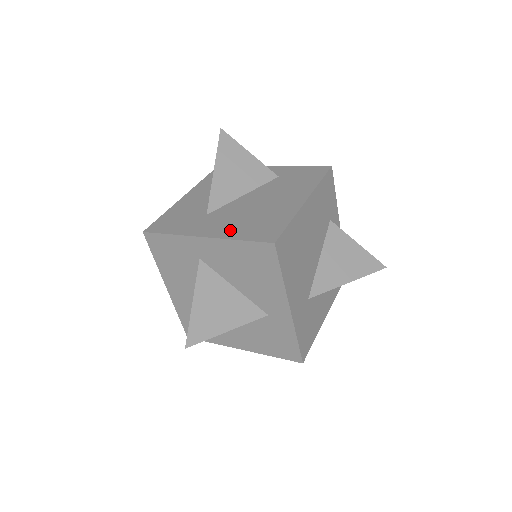
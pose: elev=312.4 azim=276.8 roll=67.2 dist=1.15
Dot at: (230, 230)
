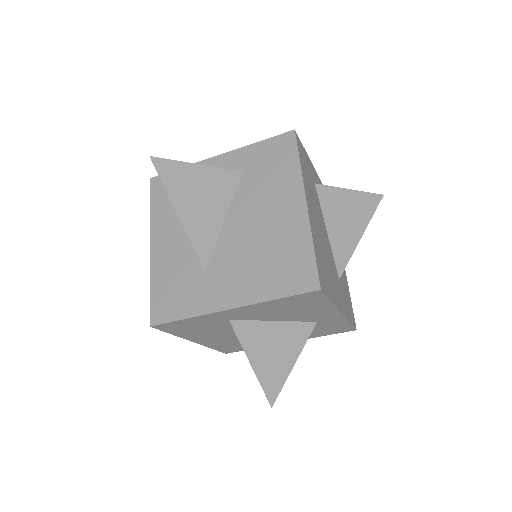
Dot at: (253, 287)
